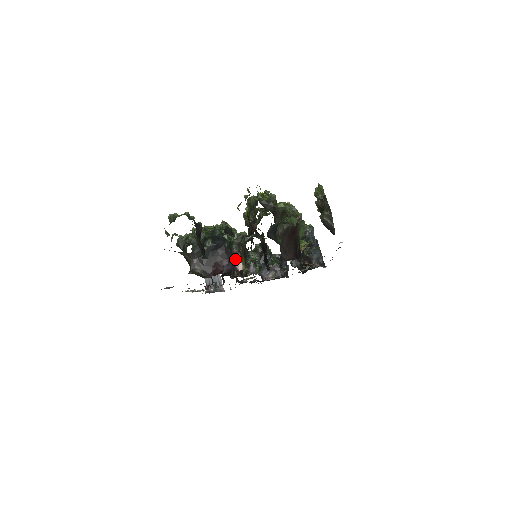
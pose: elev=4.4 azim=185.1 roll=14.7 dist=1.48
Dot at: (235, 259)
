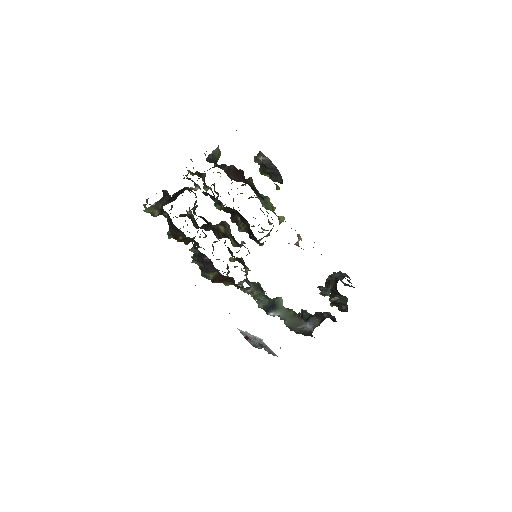
Dot at: (192, 188)
